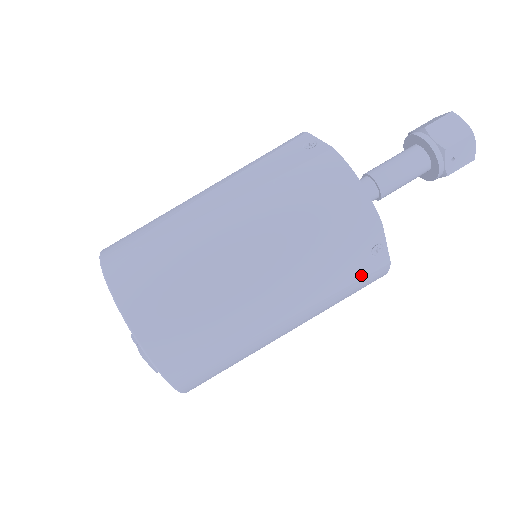
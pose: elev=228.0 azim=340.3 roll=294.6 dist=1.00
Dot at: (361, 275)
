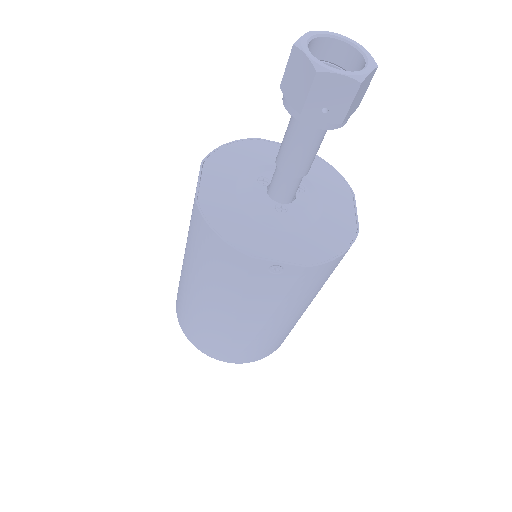
Dot at: (288, 285)
